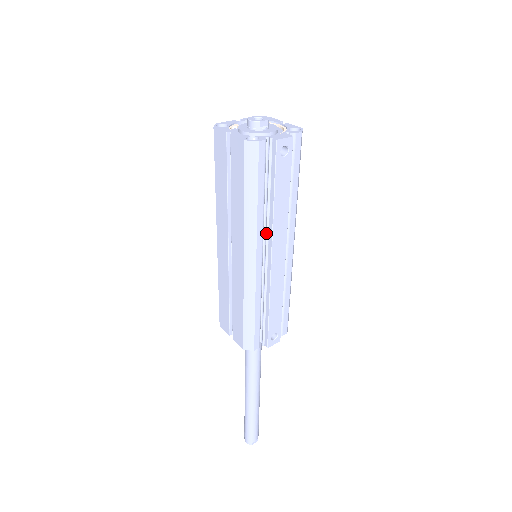
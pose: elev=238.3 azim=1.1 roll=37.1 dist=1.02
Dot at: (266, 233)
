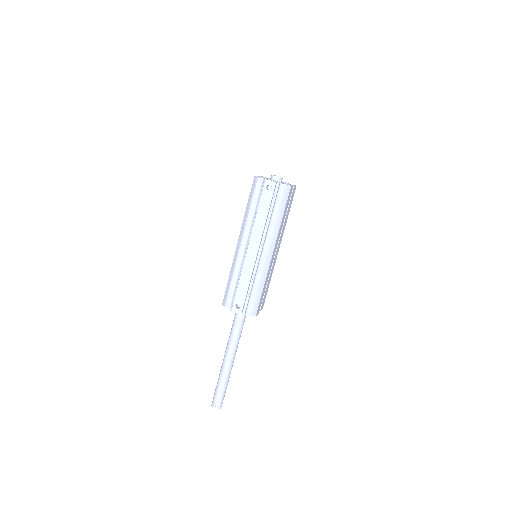
Dot at: (251, 232)
